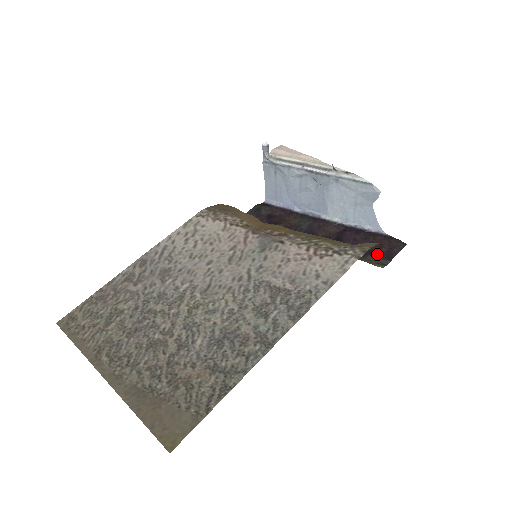
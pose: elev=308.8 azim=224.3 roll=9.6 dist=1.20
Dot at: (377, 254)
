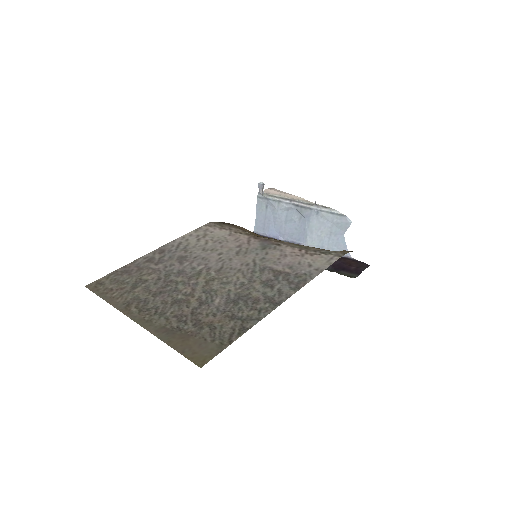
Dot at: (348, 270)
